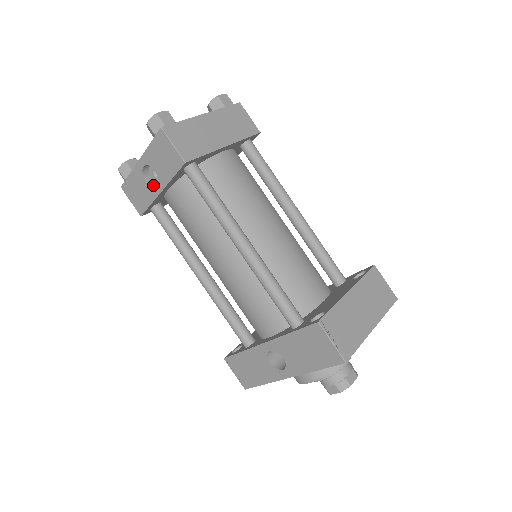
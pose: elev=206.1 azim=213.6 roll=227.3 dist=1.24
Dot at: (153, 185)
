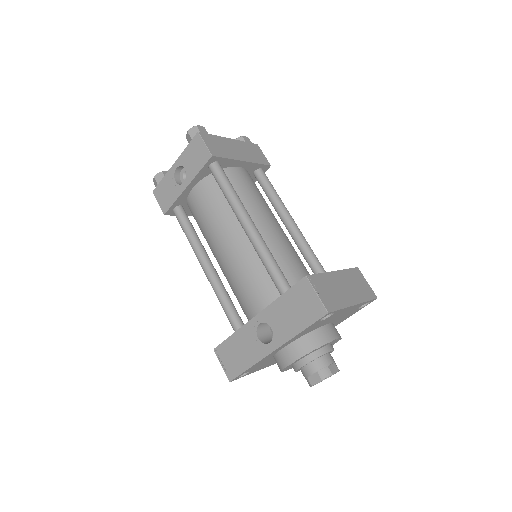
Dot at: (181, 184)
